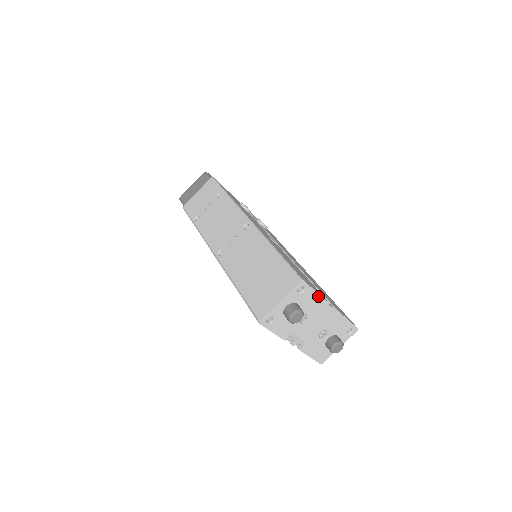
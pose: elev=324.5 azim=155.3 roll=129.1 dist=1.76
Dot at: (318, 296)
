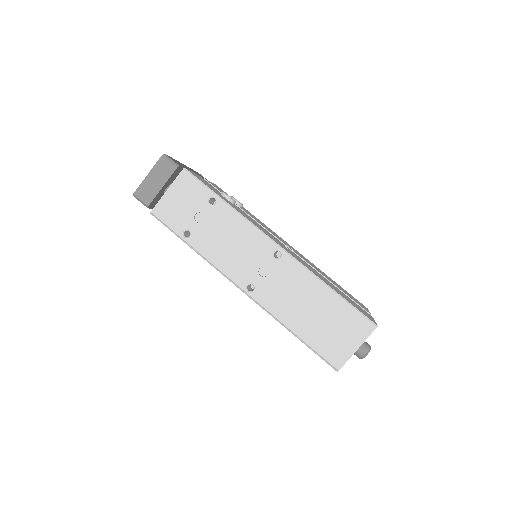
Dot at: occluded
